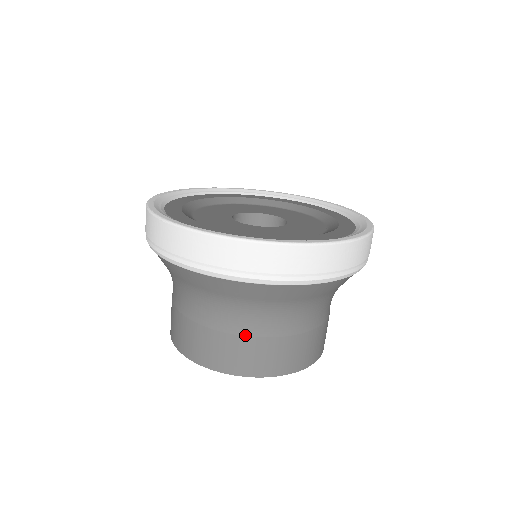
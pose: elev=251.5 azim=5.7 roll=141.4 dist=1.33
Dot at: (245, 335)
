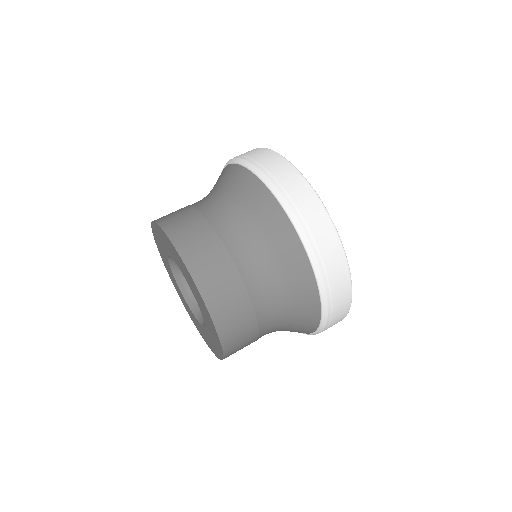
Dot at: (242, 276)
